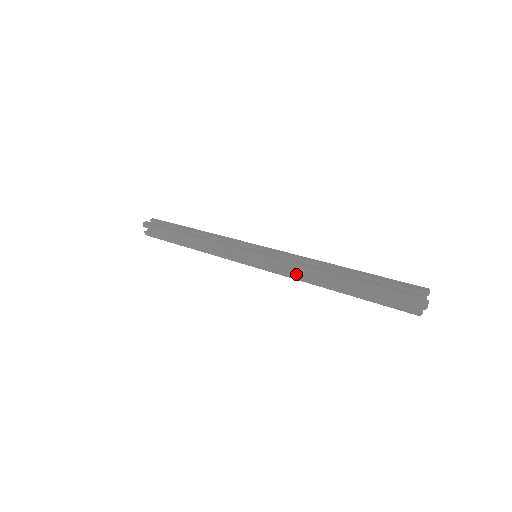
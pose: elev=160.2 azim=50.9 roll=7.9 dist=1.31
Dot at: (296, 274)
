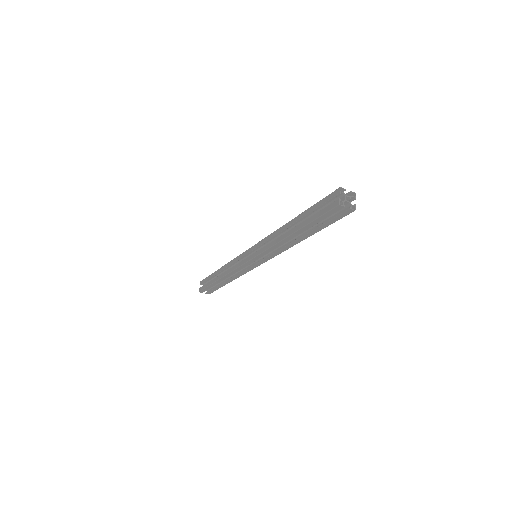
Dot at: (272, 241)
